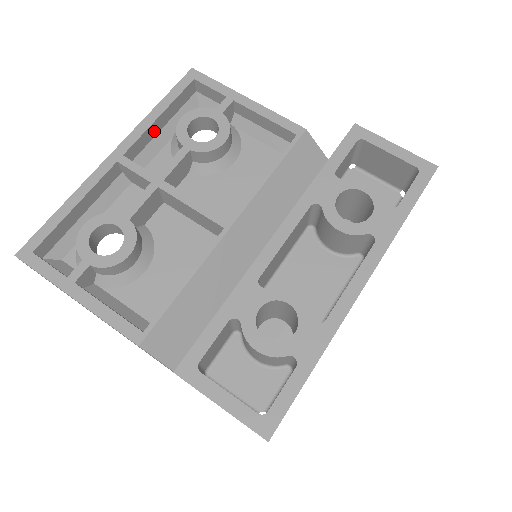
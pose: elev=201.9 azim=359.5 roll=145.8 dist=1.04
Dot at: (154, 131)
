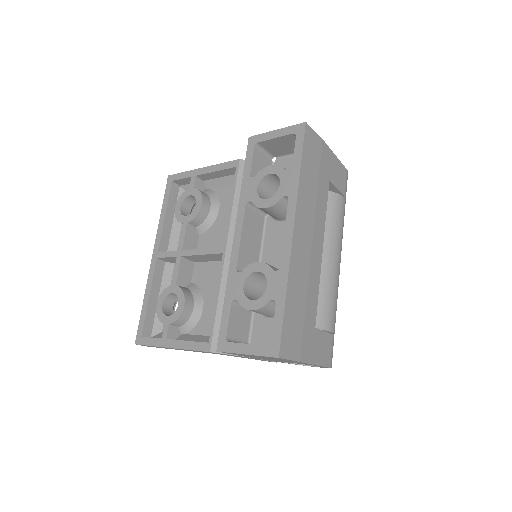
Dot at: (168, 226)
